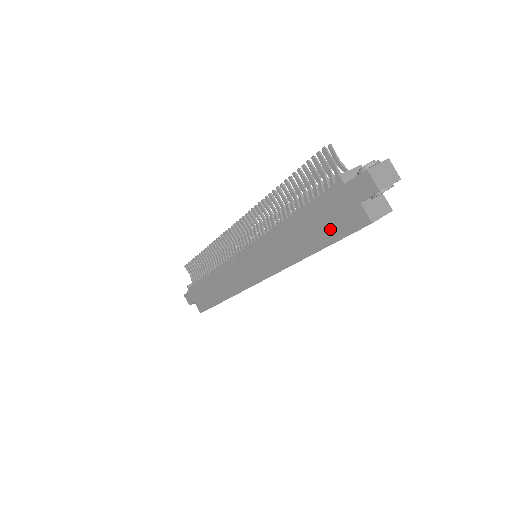
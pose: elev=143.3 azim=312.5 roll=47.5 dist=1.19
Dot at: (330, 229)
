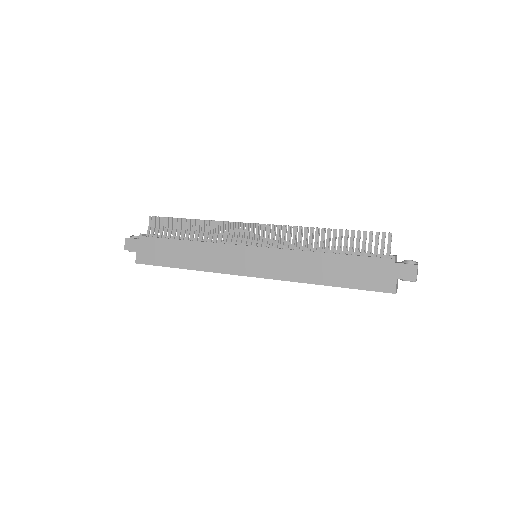
Dot at: (359, 280)
